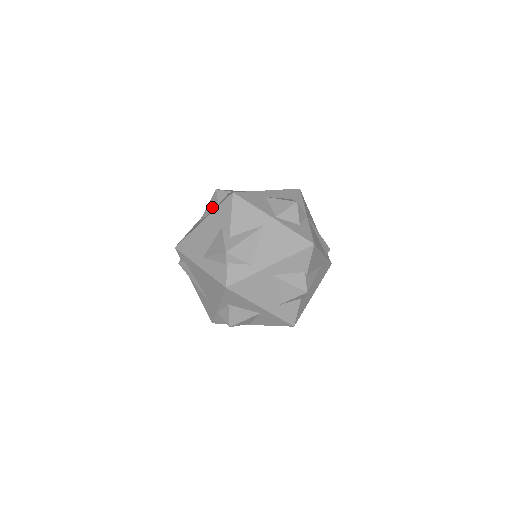
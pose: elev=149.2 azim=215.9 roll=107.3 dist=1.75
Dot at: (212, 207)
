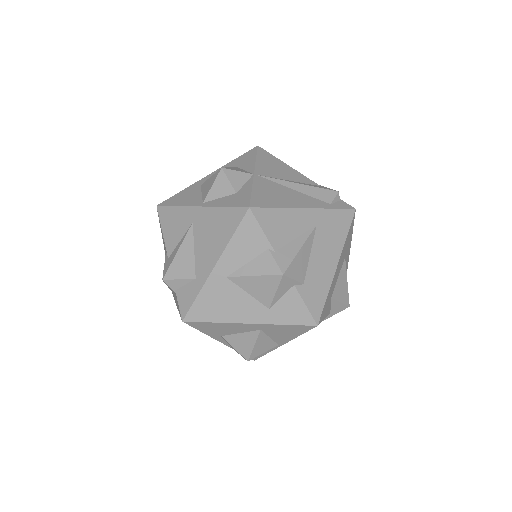
Dot at: occluded
